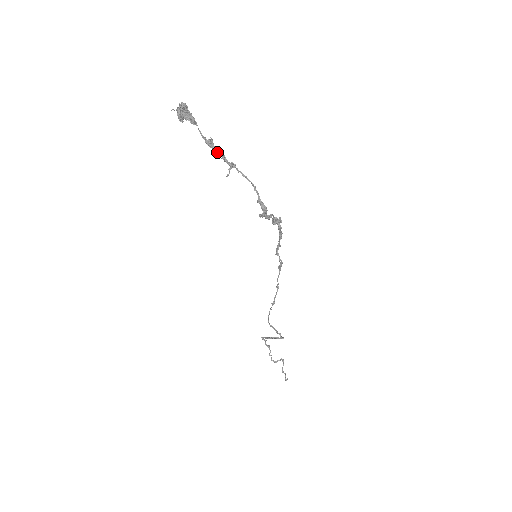
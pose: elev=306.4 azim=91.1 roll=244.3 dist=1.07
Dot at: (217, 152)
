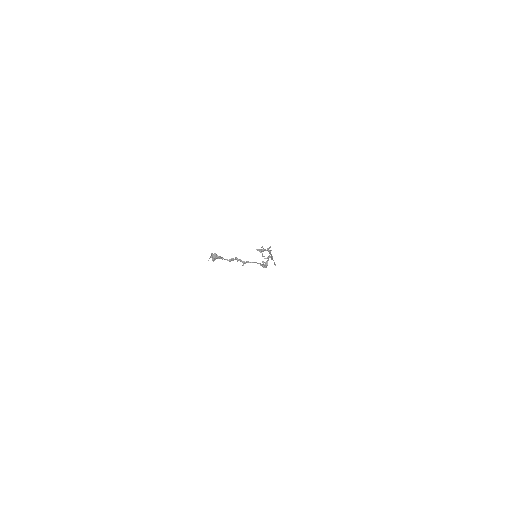
Dot at: (235, 259)
